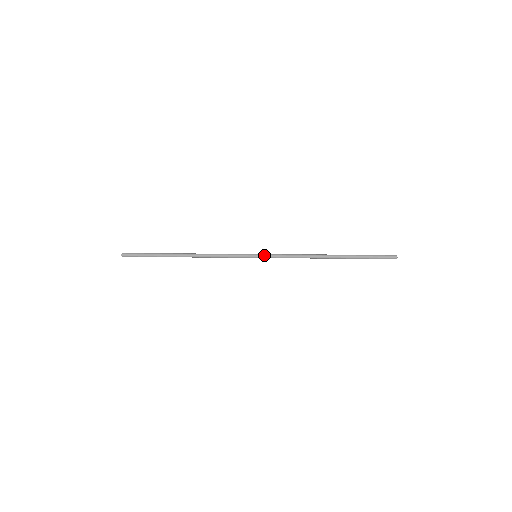
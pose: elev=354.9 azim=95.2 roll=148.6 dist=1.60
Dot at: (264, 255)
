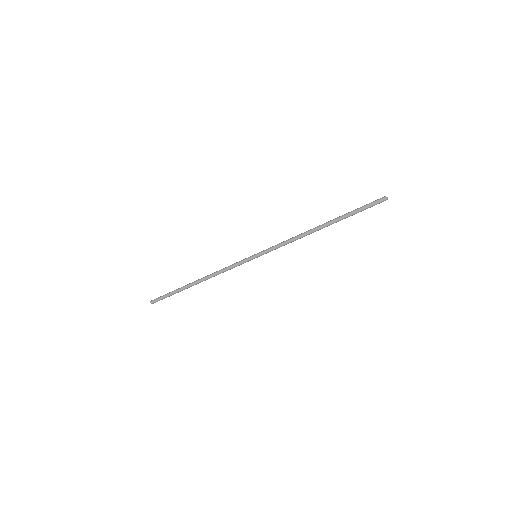
Dot at: (262, 251)
